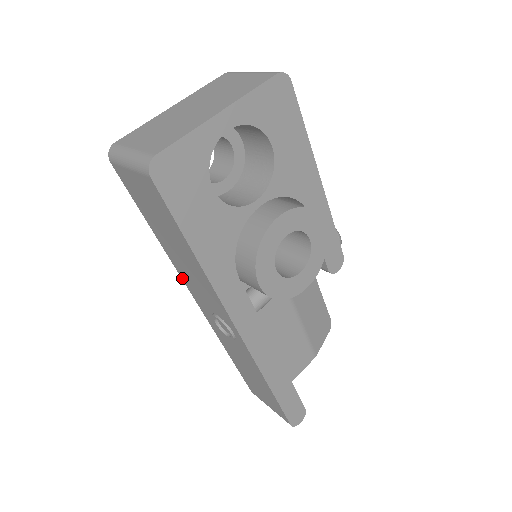
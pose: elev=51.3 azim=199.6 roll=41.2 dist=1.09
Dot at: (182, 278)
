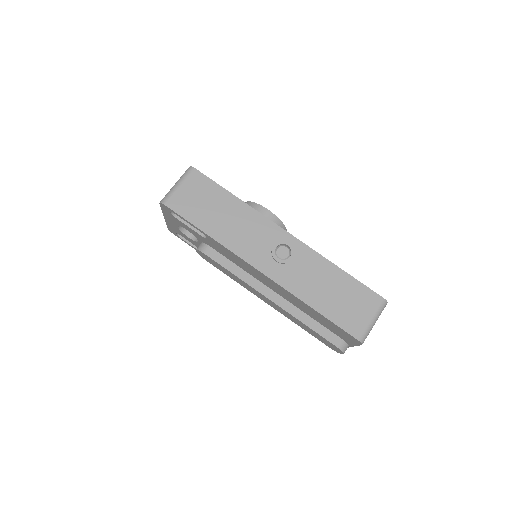
Dot at: (240, 255)
